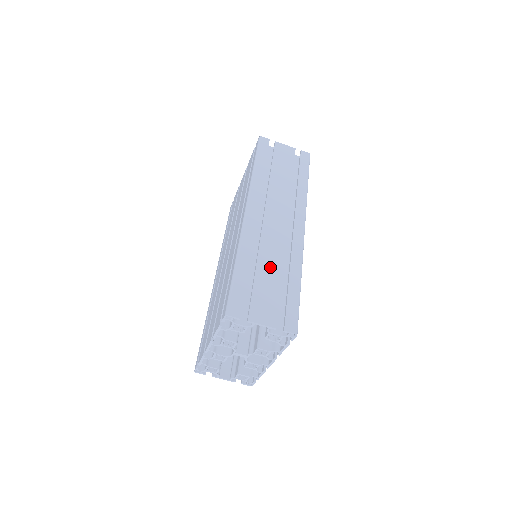
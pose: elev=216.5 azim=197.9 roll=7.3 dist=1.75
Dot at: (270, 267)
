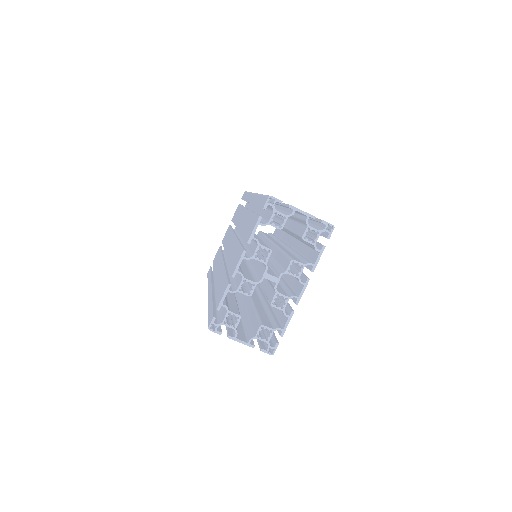
Dot at: occluded
